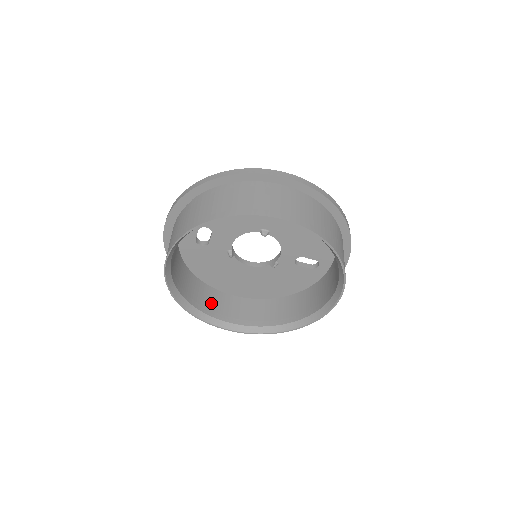
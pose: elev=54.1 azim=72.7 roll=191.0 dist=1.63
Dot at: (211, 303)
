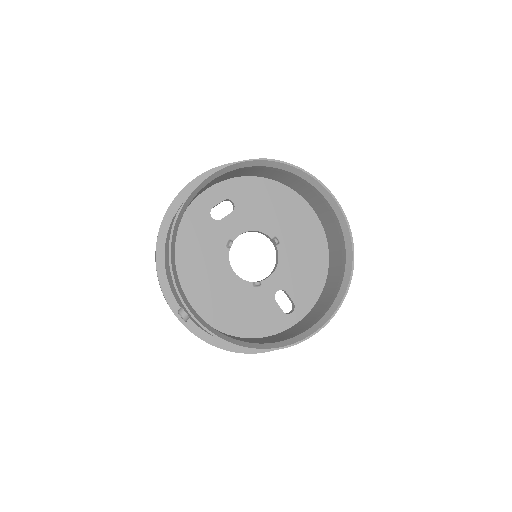
Dot at: occluded
